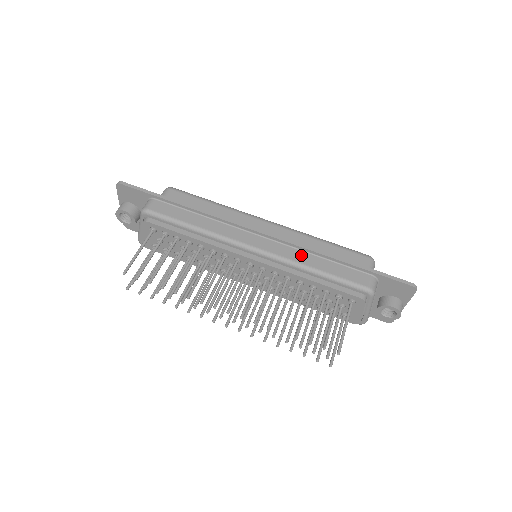
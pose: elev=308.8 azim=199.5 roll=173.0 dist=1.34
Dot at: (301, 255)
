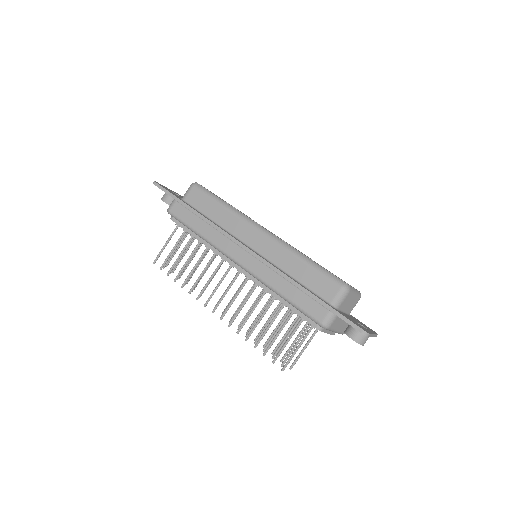
Dot at: (273, 277)
